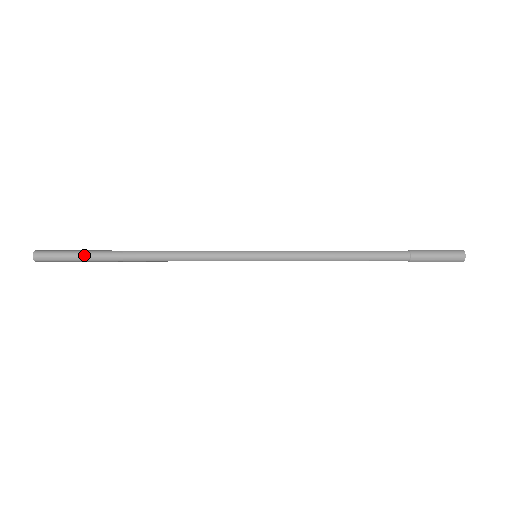
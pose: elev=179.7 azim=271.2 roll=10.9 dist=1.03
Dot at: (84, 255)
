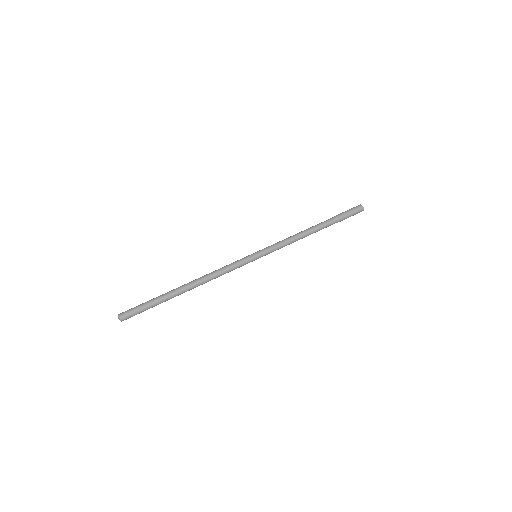
Dot at: occluded
